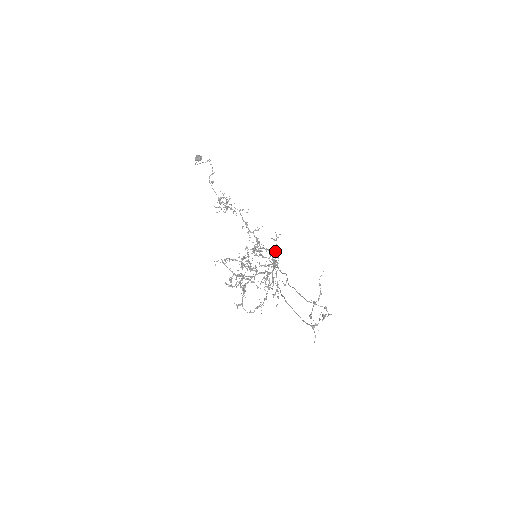
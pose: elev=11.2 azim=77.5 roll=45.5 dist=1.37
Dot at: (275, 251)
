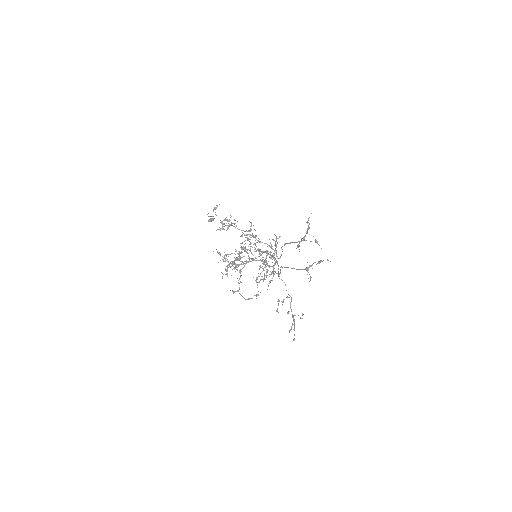
Dot at: (275, 249)
